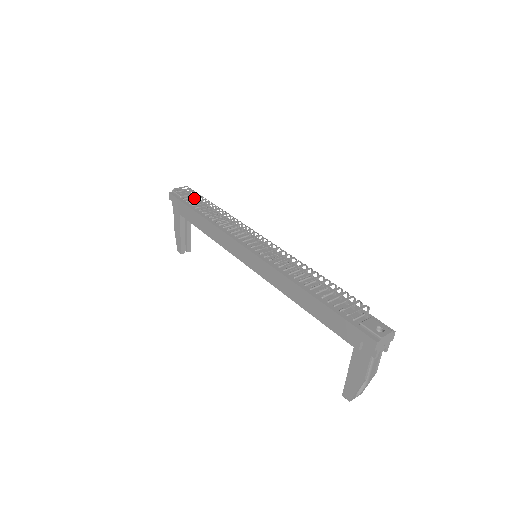
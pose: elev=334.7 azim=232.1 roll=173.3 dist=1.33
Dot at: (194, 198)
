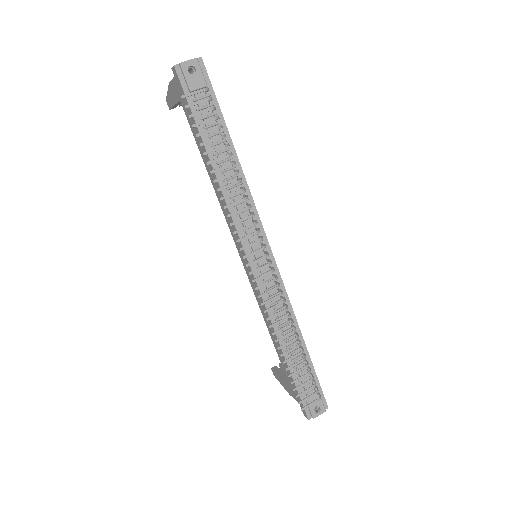
Dot at: (209, 140)
